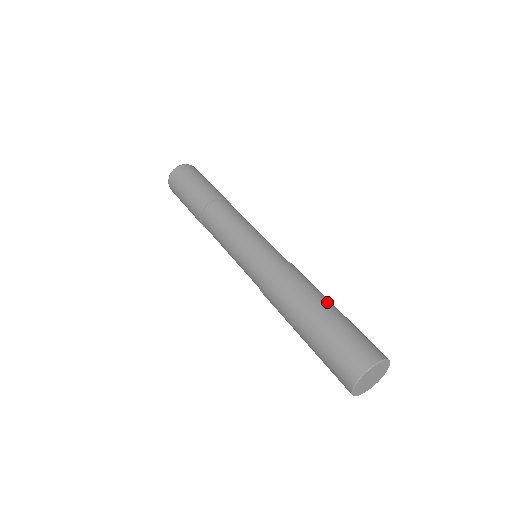
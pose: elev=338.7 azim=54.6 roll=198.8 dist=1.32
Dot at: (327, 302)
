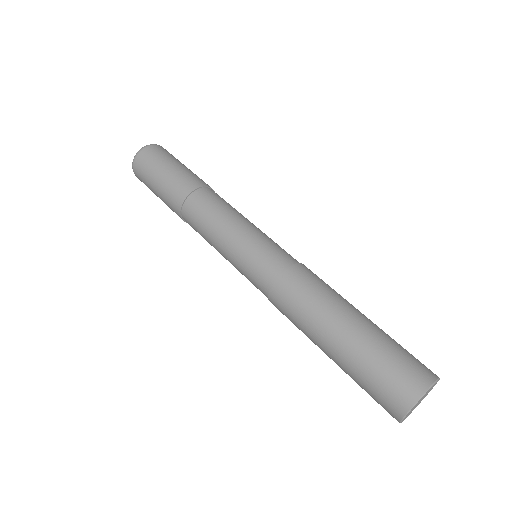
Dot at: occluded
